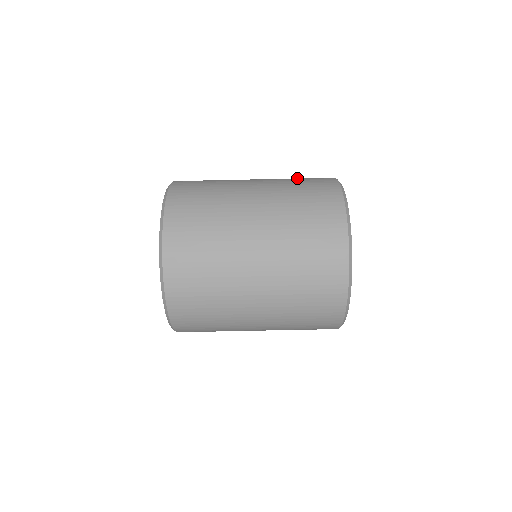
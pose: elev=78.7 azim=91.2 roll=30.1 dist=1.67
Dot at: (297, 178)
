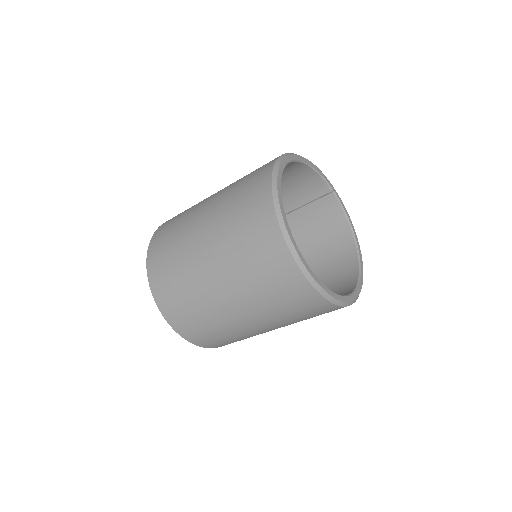
Dot at: (247, 252)
